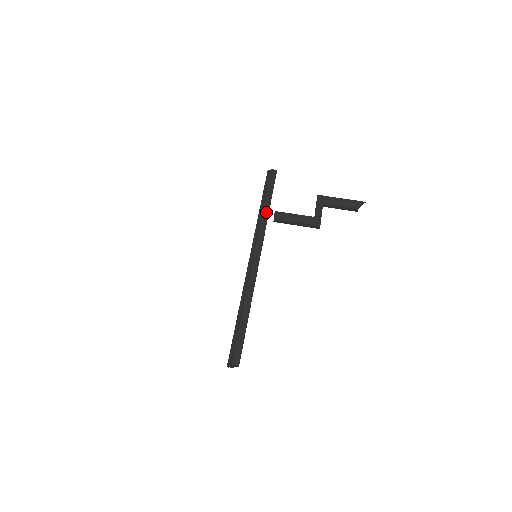
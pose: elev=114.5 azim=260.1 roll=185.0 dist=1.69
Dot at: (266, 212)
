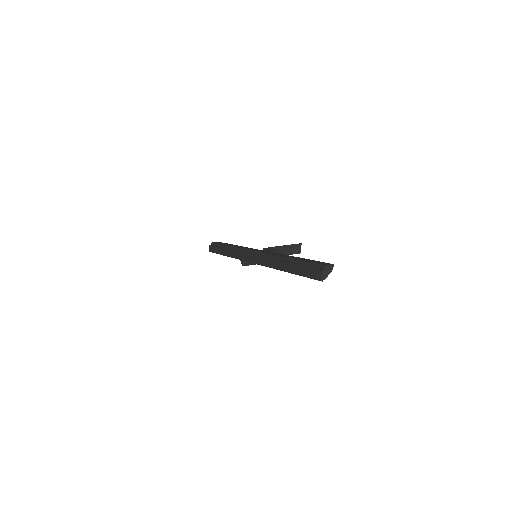
Dot at: occluded
